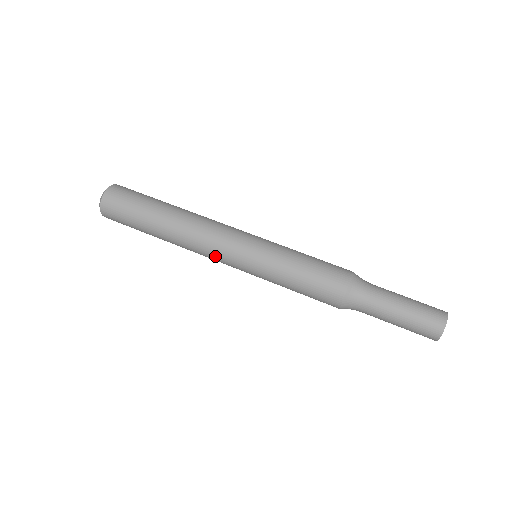
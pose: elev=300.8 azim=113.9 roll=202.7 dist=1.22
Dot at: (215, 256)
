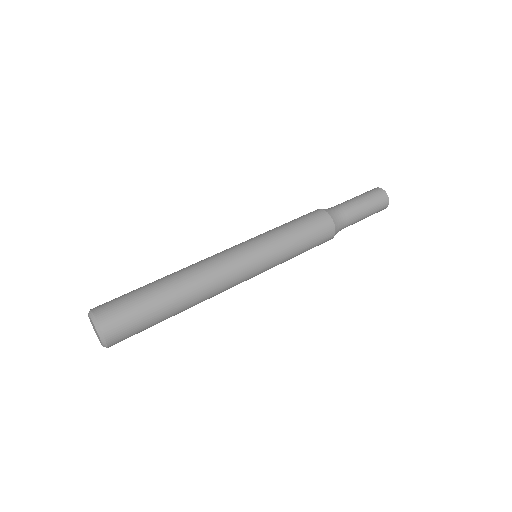
Dot at: occluded
